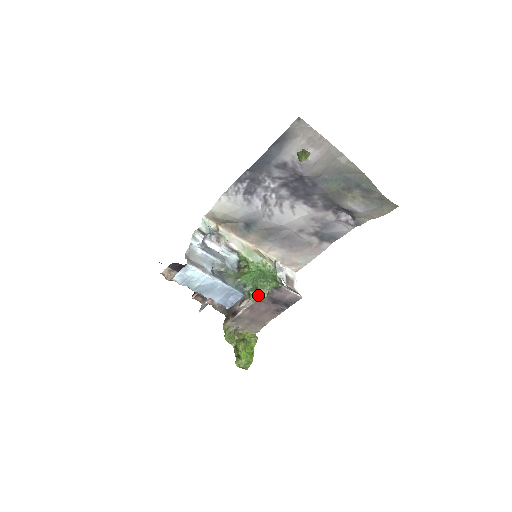
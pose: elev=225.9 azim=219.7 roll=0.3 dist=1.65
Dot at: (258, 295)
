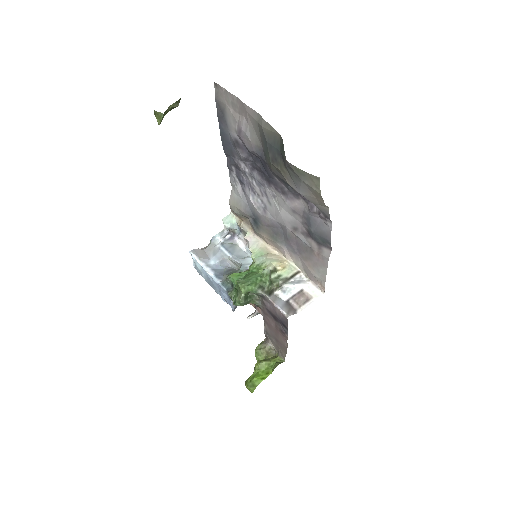
Dot at: (236, 297)
